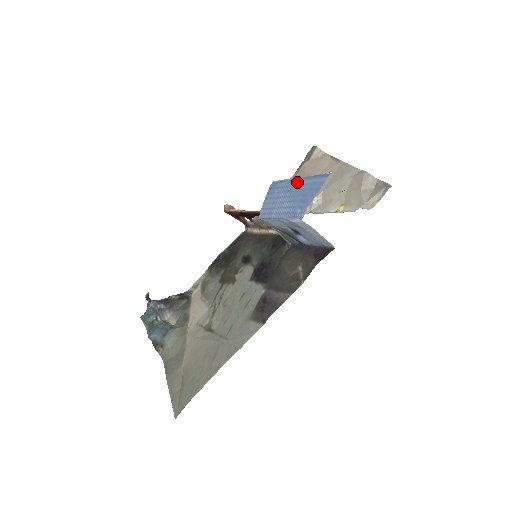
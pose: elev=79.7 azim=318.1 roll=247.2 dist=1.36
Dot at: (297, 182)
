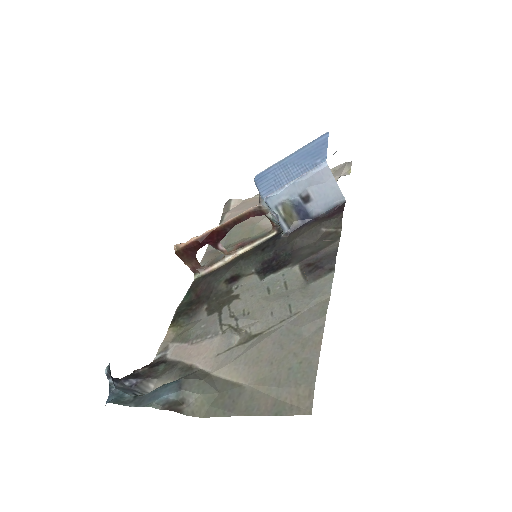
Dot at: (293, 156)
